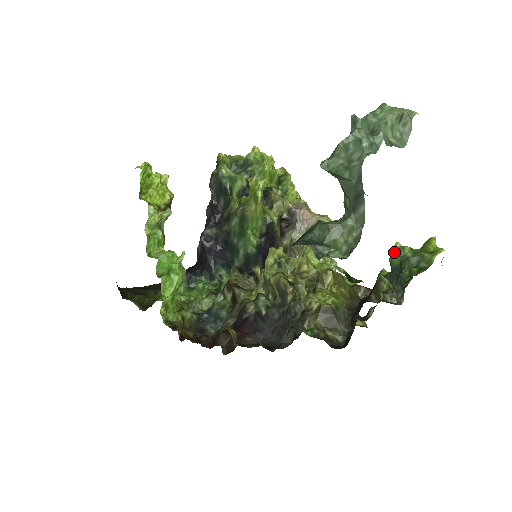
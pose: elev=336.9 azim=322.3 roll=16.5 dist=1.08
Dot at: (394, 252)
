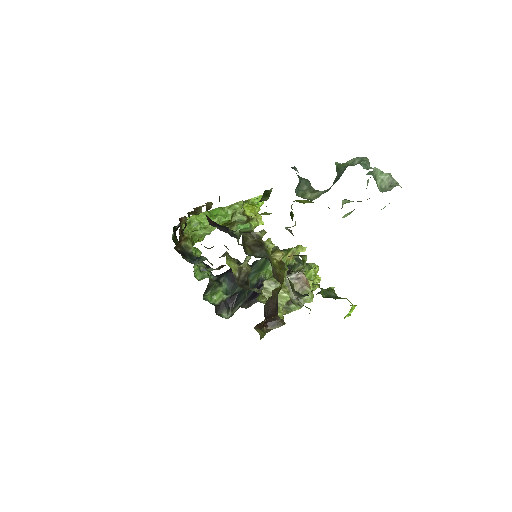
Dot at: (326, 289)
